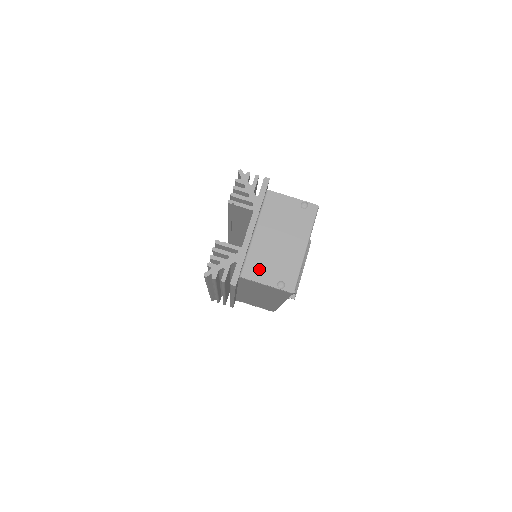
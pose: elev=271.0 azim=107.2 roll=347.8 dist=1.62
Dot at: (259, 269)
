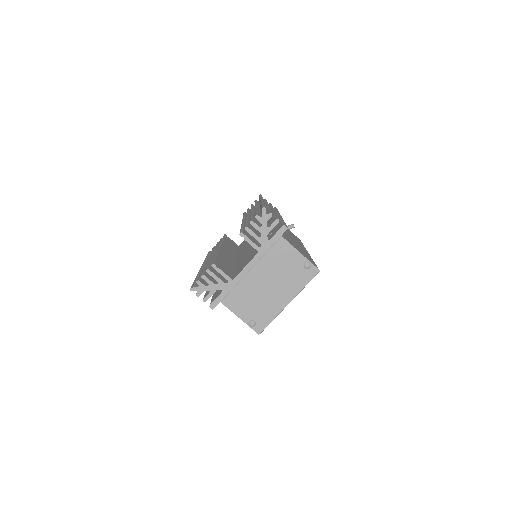
Dot at: (240, 303)
